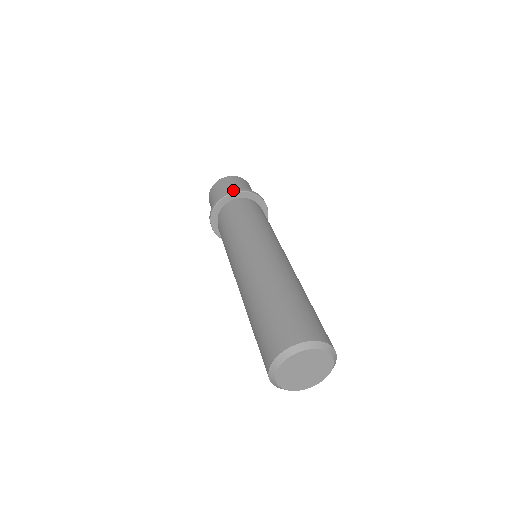
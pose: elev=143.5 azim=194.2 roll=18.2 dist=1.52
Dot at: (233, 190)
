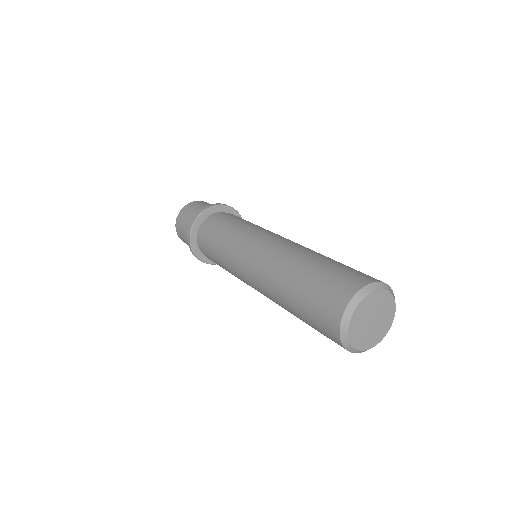
Dot at: (203, 208)
